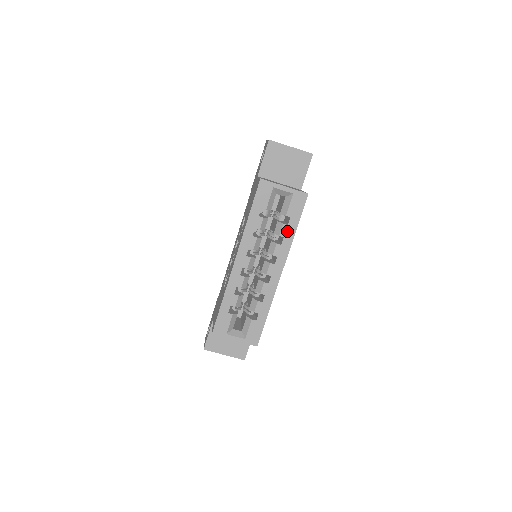
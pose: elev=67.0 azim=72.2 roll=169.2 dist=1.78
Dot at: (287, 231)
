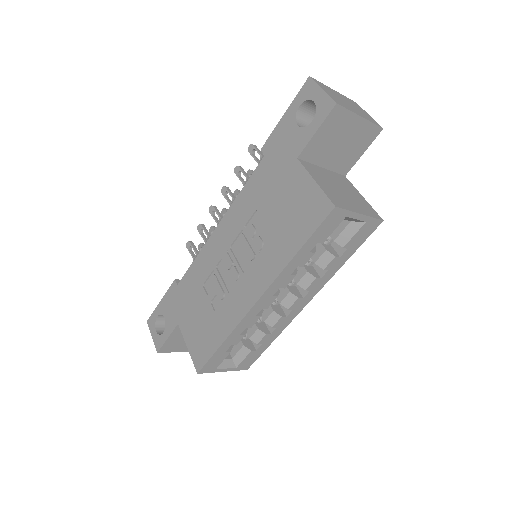
Dot at: (335, 263)
